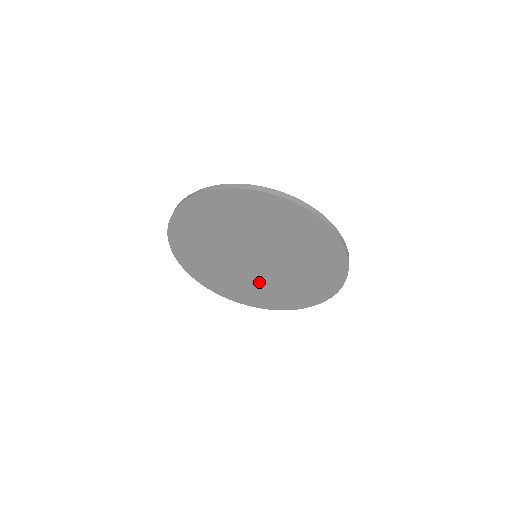
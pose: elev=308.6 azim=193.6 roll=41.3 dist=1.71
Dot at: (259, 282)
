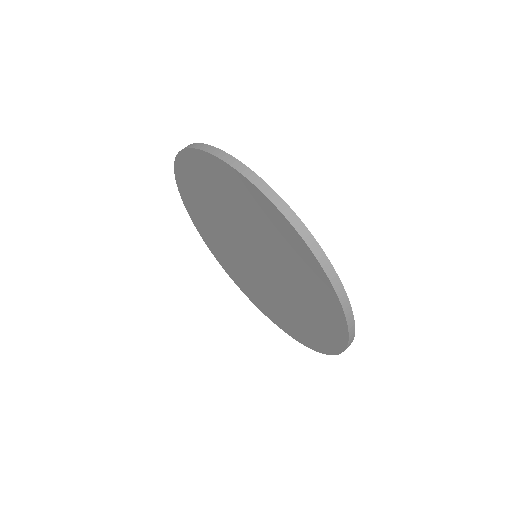
Dot at: (283, 301)
